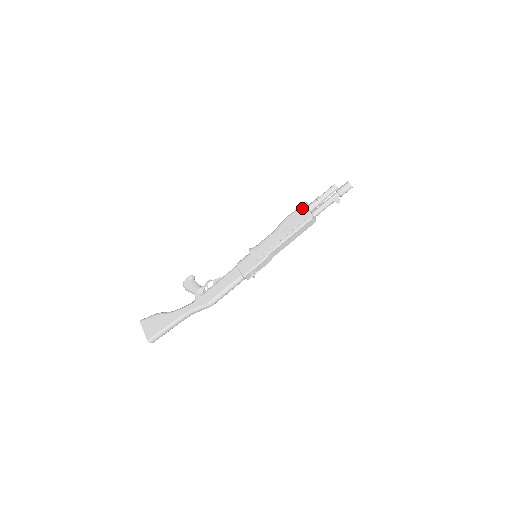
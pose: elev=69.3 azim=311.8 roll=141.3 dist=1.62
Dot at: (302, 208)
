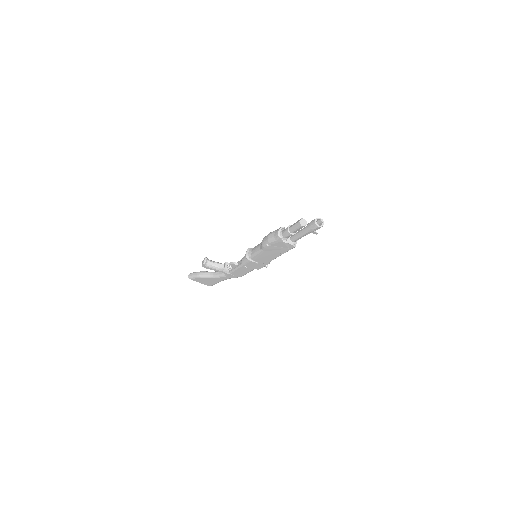
Dot at: (278, 242)
